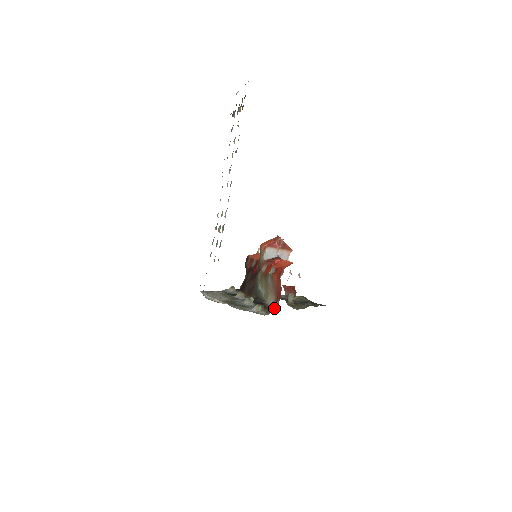
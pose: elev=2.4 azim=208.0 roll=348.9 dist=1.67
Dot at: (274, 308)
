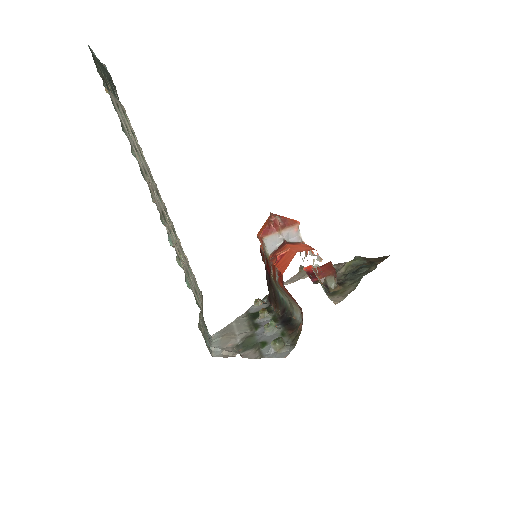
Dot at: (299, 332)
